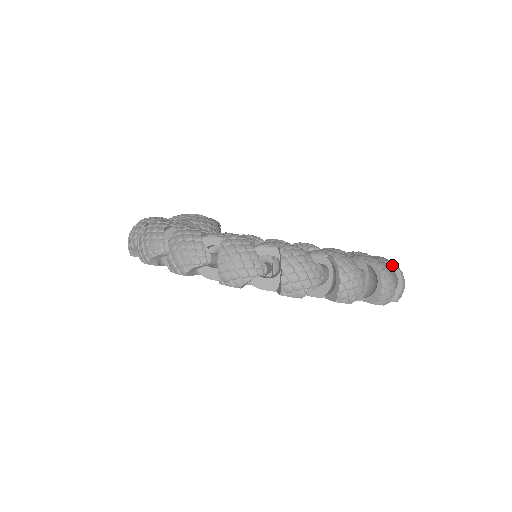
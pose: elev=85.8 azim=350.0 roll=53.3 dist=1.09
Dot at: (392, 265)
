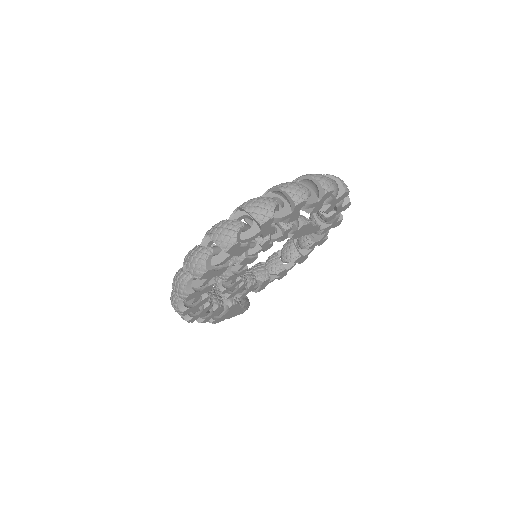
Dot at: occluded
